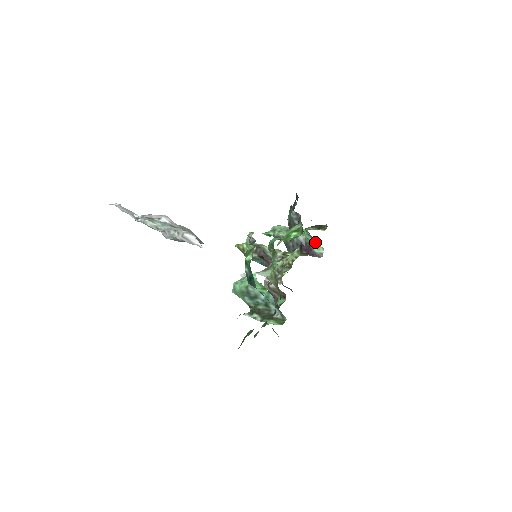
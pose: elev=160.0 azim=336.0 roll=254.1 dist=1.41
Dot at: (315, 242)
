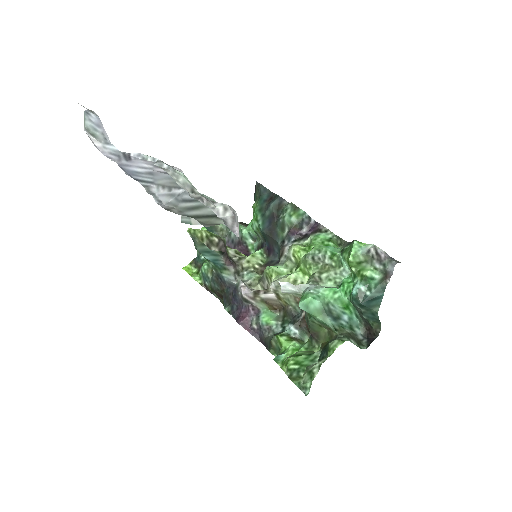
Dot at: (252, 243)
